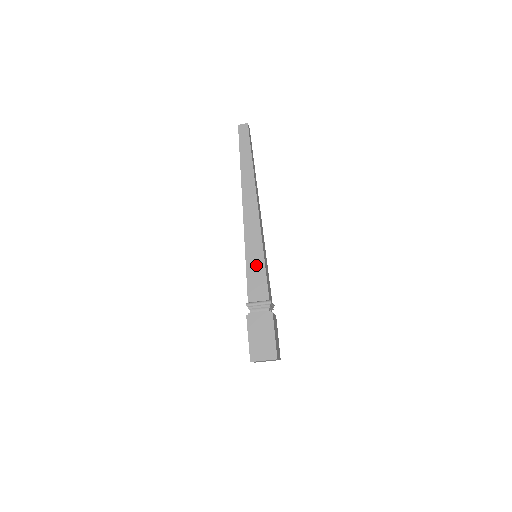
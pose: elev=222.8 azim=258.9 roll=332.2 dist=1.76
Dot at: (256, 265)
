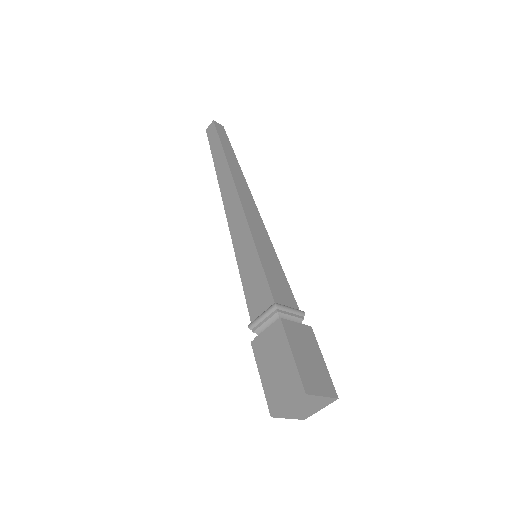
Dot at: (271, 261)
